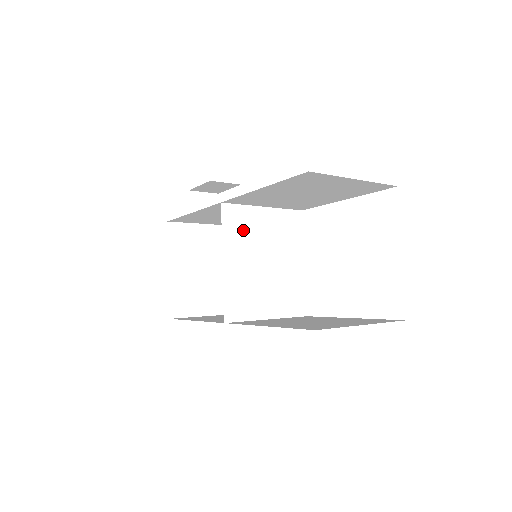
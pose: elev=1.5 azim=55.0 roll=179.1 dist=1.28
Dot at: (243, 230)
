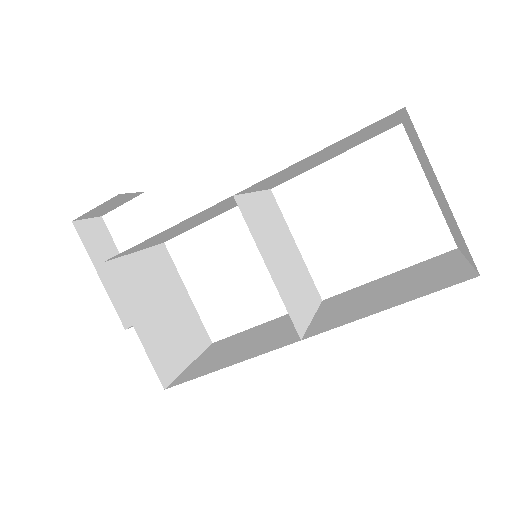
Dot at: (258, 224)
